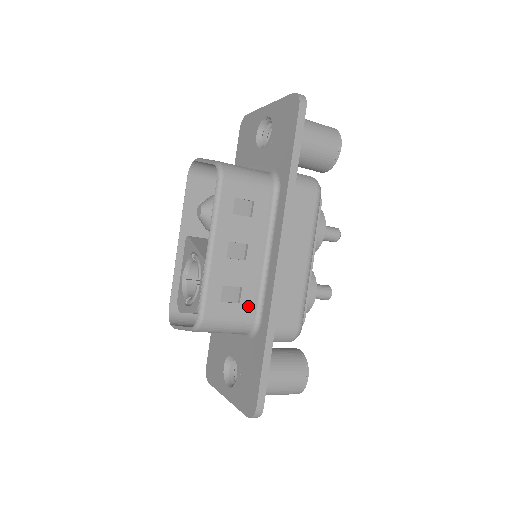
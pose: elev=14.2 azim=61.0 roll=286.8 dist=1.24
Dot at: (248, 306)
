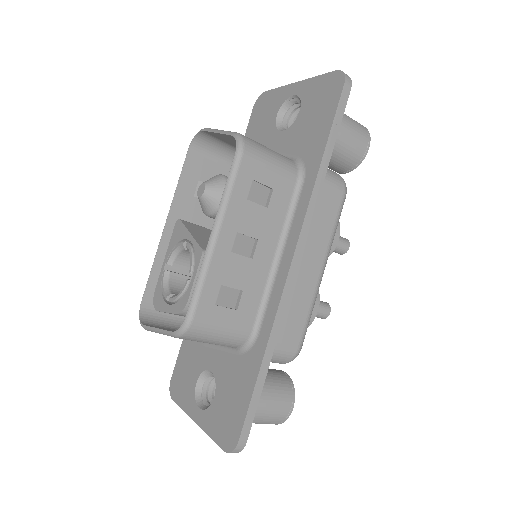
Dot at: (246, 315)
